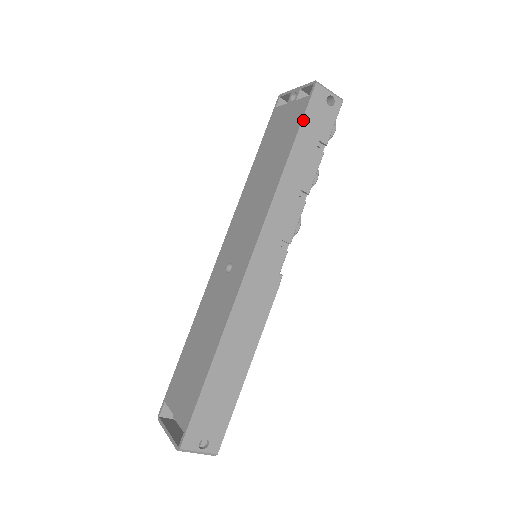
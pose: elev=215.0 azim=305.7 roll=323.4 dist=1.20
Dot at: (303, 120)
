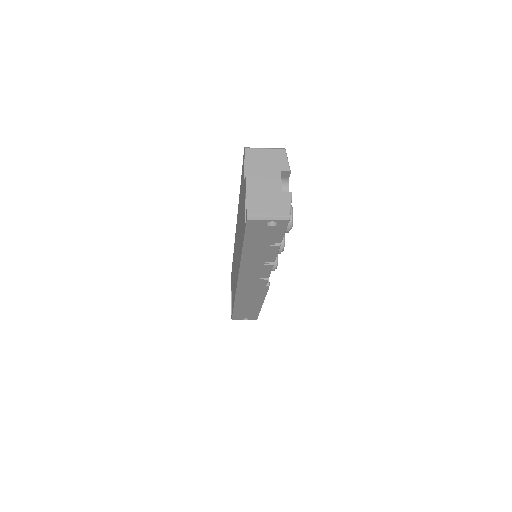
Dot at: (245, 239)
